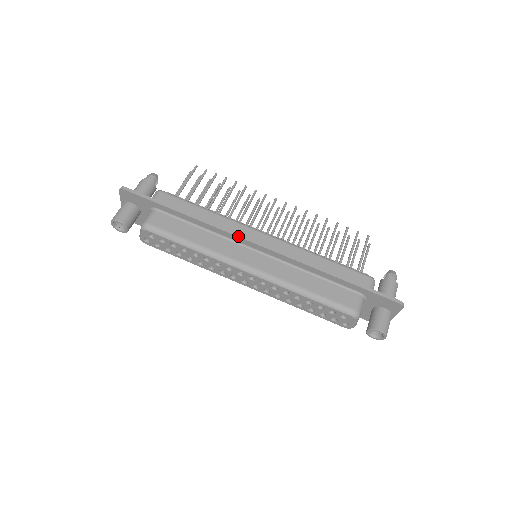
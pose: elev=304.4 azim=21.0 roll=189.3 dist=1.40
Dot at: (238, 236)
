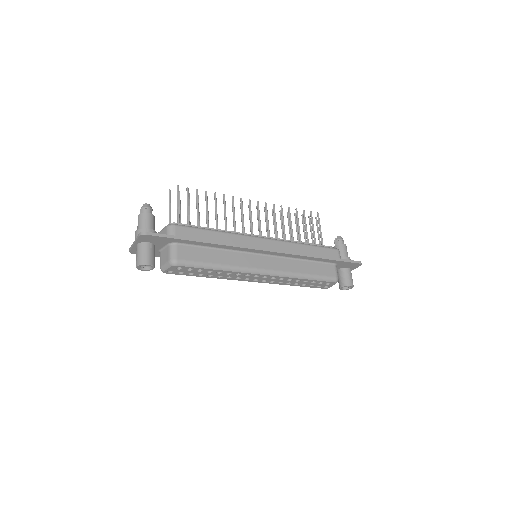
Dot at: (251, 248)
